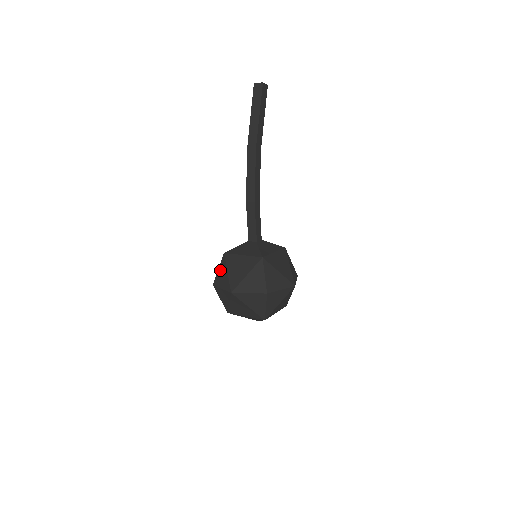
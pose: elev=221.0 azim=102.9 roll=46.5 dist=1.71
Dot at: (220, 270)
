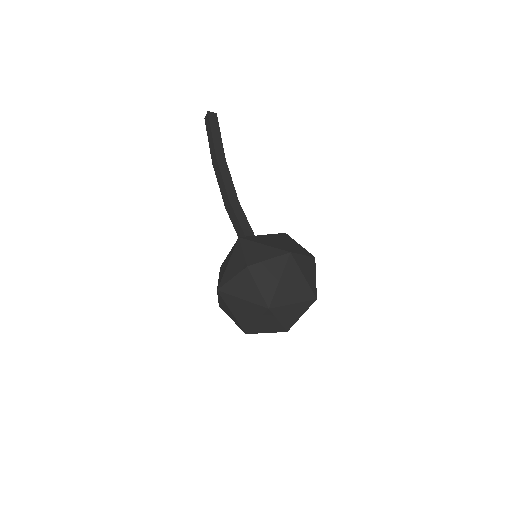
Dot at: occluded
